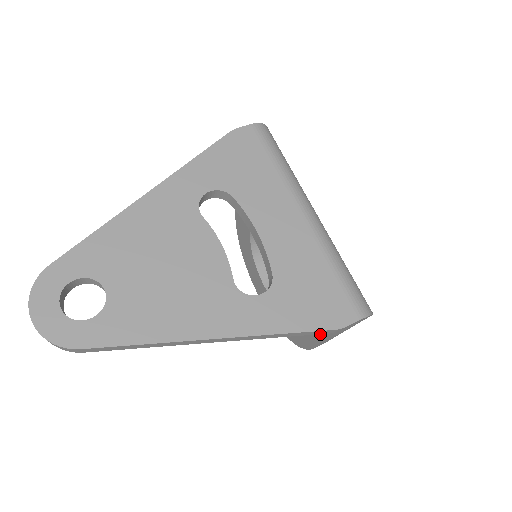
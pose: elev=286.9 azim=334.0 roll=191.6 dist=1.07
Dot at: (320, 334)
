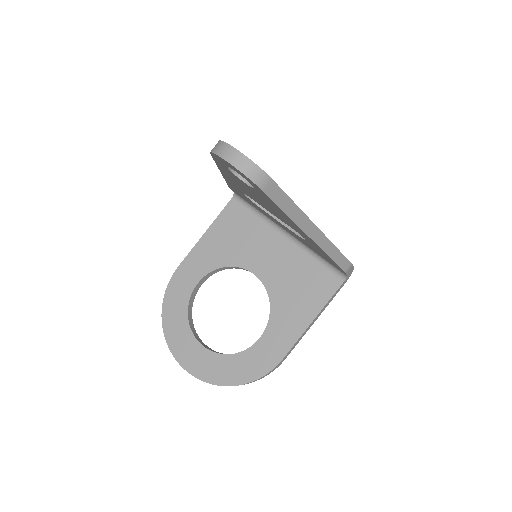
Dot at: (294, 332)
